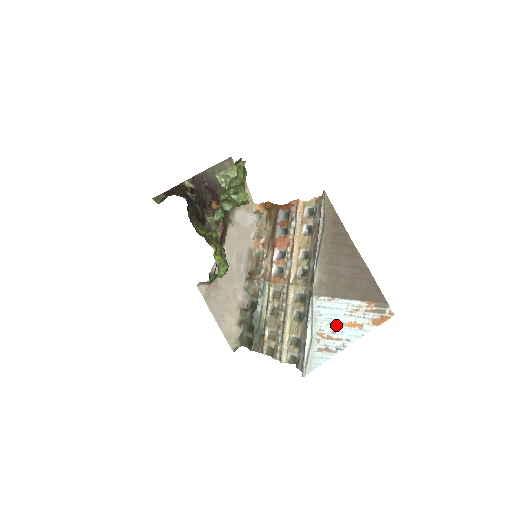
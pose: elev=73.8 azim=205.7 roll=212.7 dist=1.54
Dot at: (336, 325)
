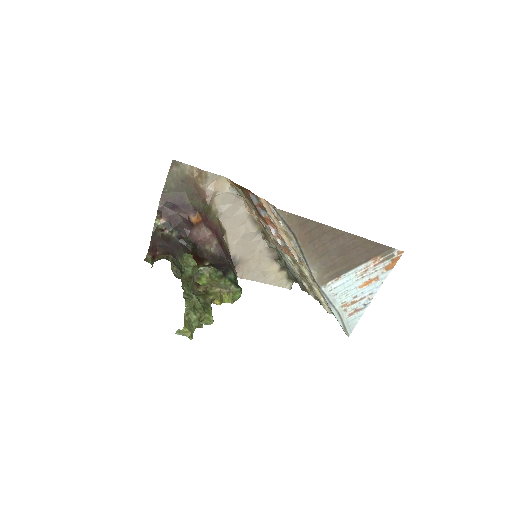
Dot at: (354, 292)
